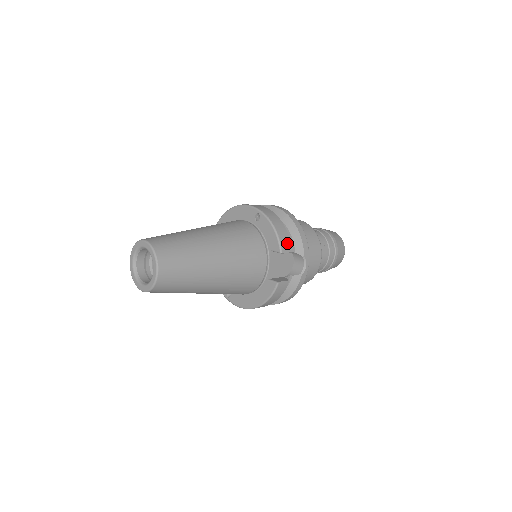
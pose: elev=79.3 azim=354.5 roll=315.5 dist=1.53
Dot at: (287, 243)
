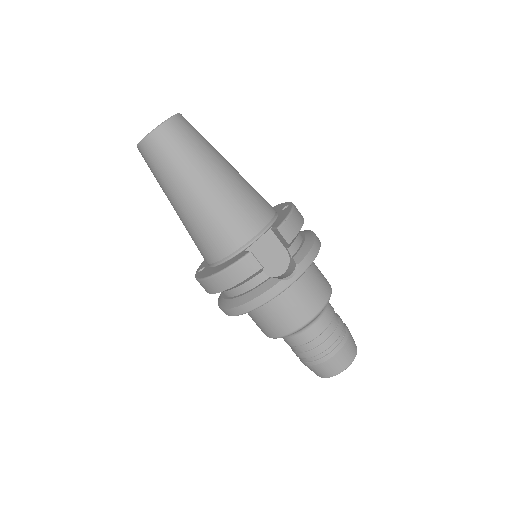
Dot at: (291, 231)
